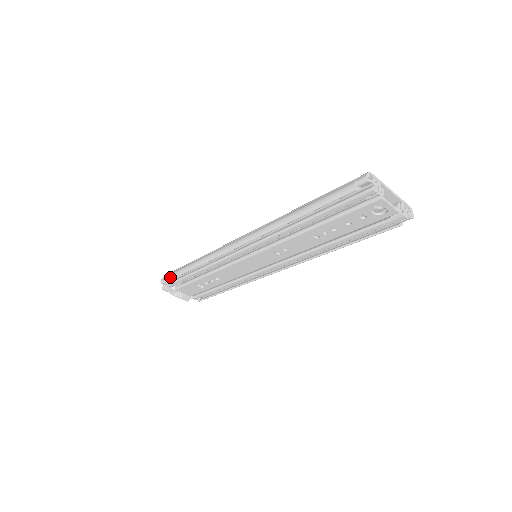
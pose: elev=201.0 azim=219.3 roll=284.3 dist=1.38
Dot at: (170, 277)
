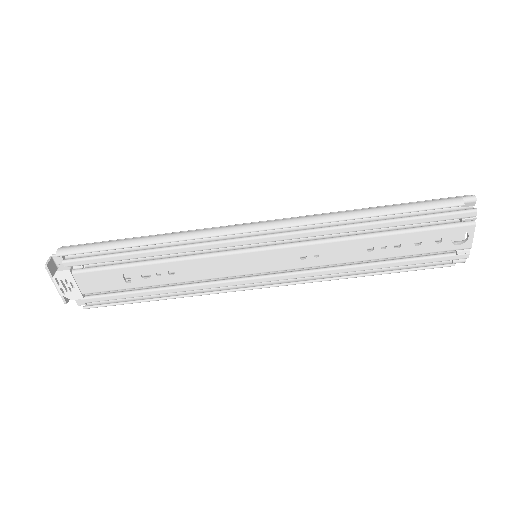
Dot at: (86, 248)
